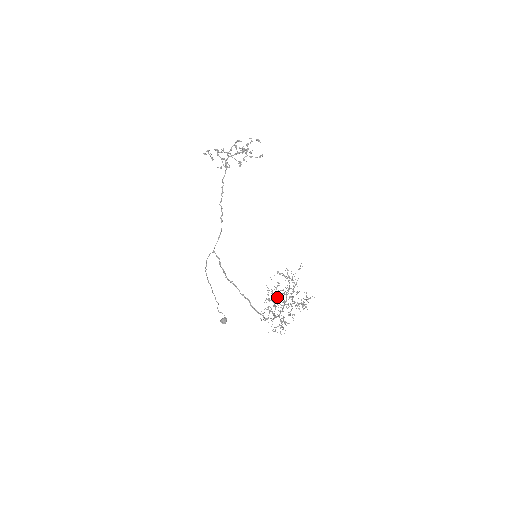
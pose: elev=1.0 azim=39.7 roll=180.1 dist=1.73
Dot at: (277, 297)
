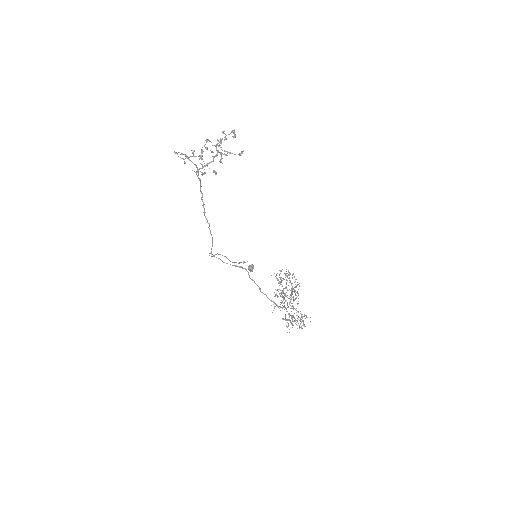
Dot at: occluded
